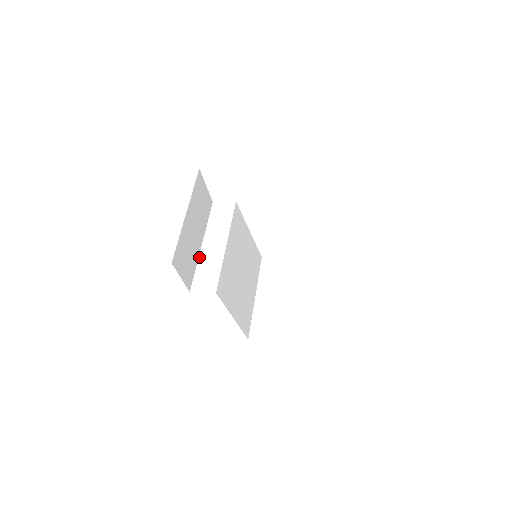
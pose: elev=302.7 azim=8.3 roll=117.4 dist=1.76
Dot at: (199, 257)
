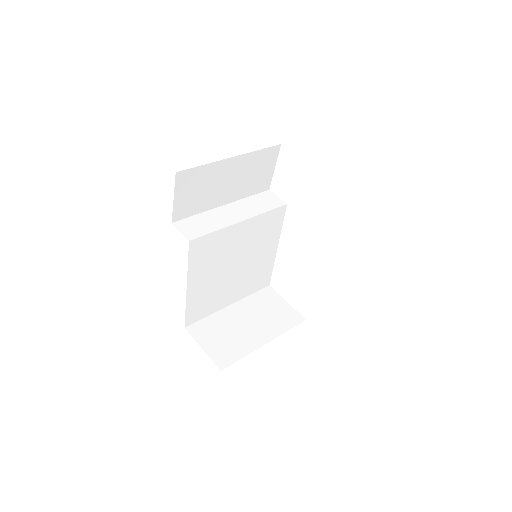
Dot at: (210, 210)
